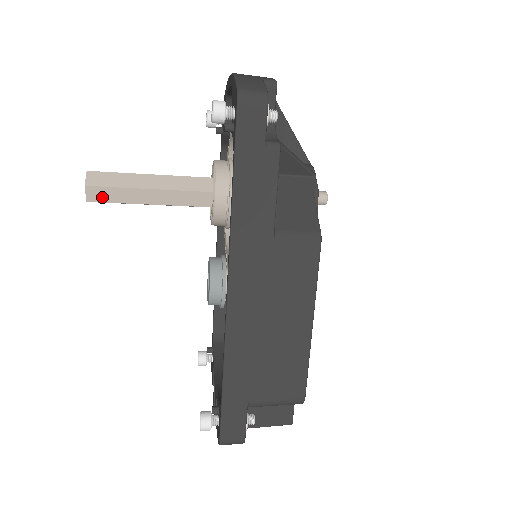
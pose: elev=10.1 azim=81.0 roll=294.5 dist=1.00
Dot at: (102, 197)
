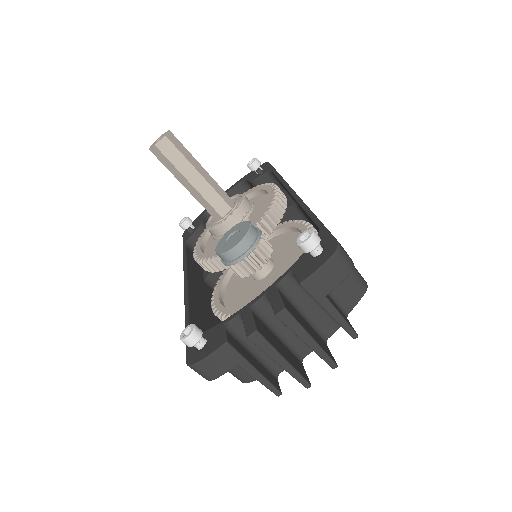
Dot at: (175, 143)
